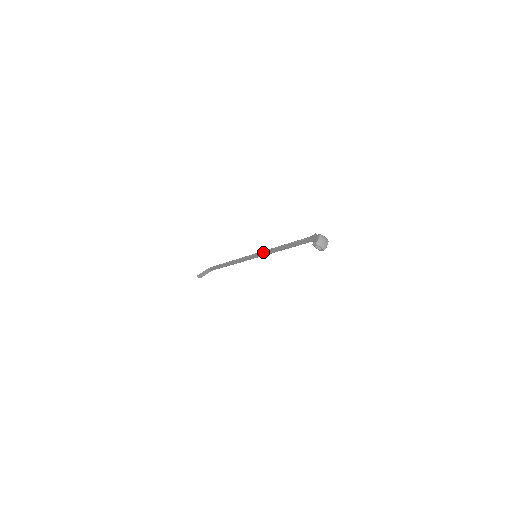
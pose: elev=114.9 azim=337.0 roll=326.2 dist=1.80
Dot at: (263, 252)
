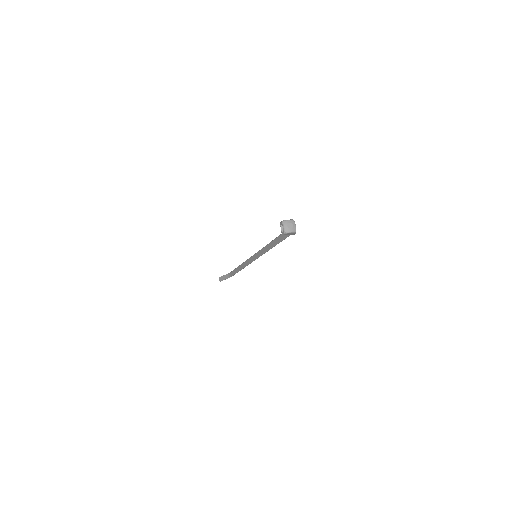
Dot at: (261, 250)
